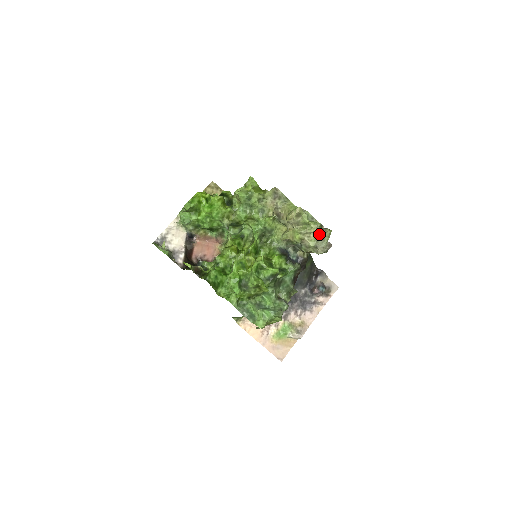
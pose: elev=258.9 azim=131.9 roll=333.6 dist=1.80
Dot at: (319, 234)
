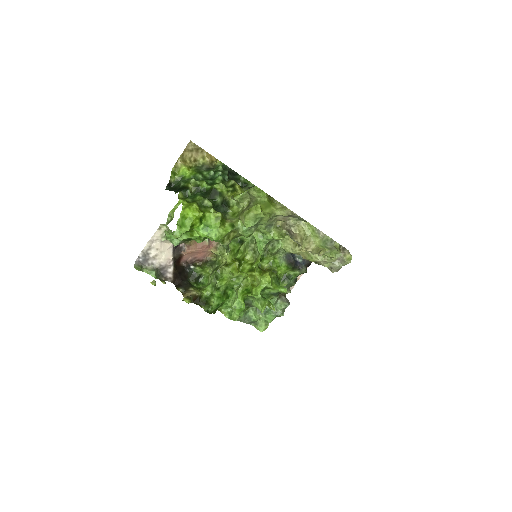
Dot at: occluded
